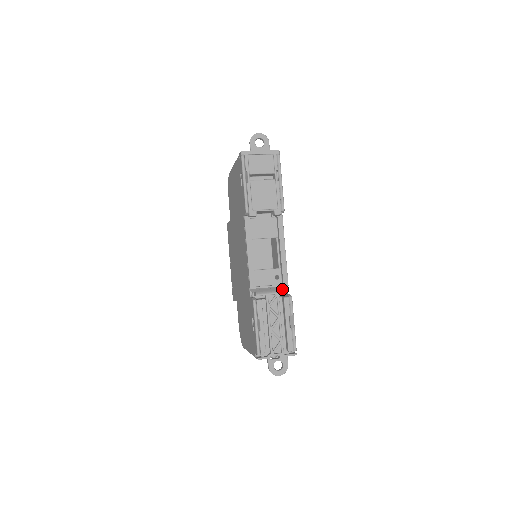
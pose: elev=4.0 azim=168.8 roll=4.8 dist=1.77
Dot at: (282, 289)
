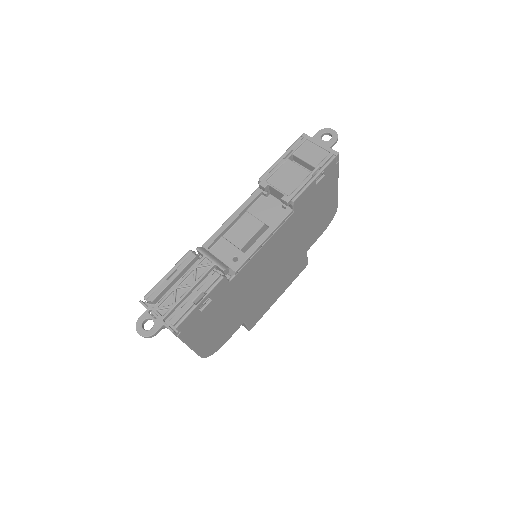
Dot at: (223, 264)
